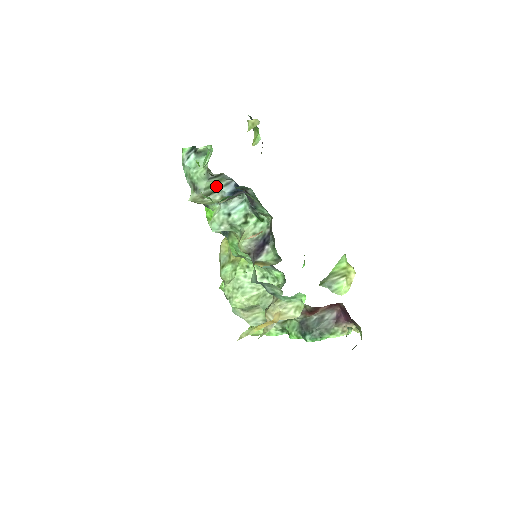
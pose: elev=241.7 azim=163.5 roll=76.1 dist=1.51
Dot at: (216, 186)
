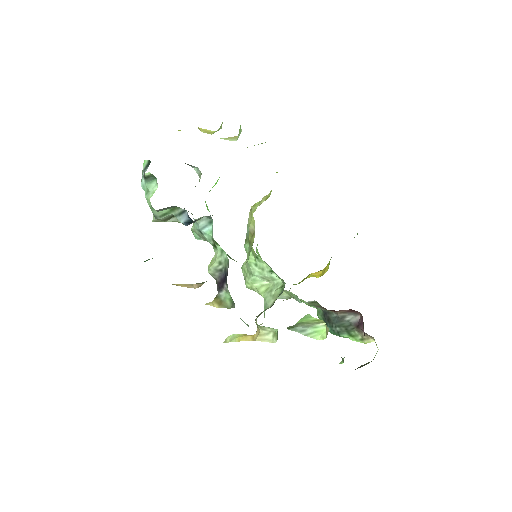
Dot at: (172, 212)
